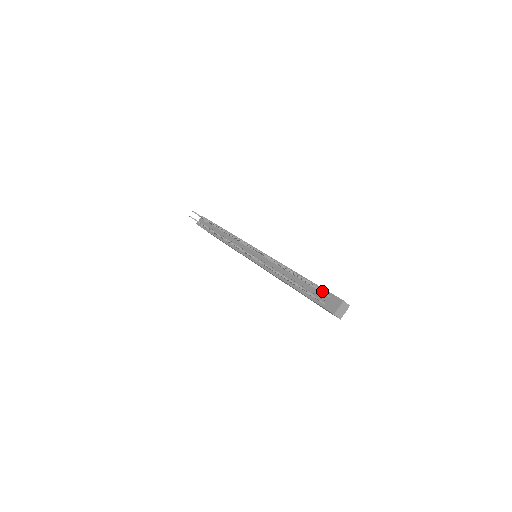
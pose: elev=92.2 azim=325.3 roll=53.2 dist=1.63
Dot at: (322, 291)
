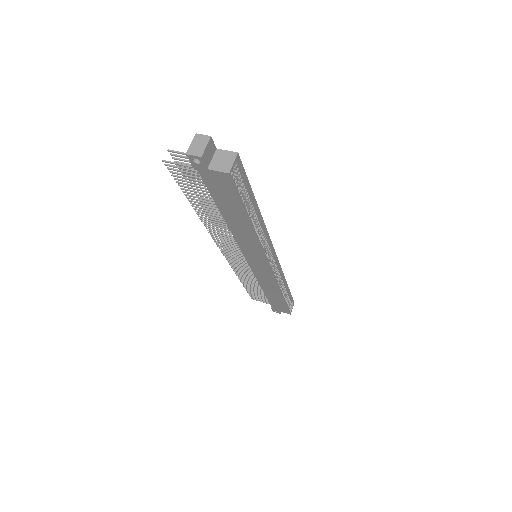
Dot at: occluded
